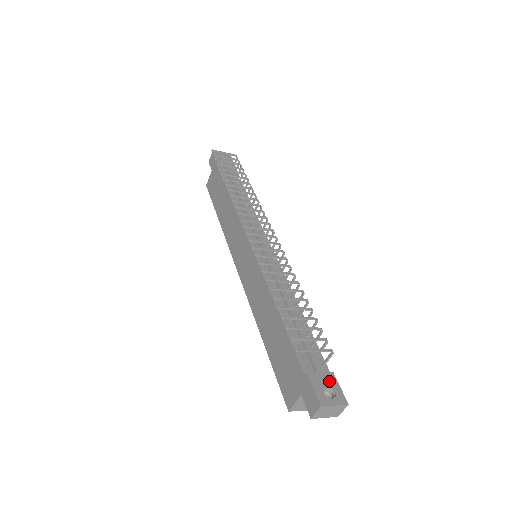
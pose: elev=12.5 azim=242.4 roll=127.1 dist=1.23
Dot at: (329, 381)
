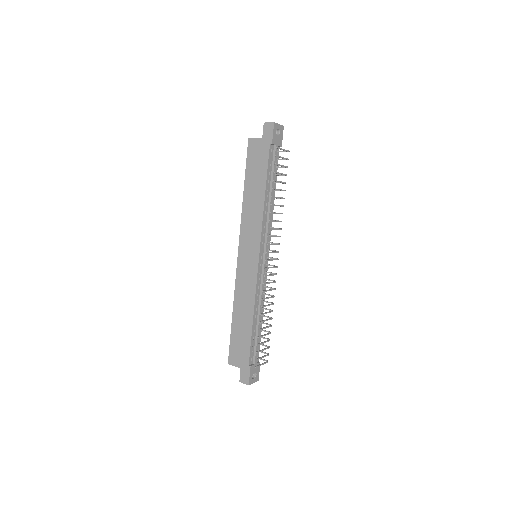
Dot at: (257, 369)
